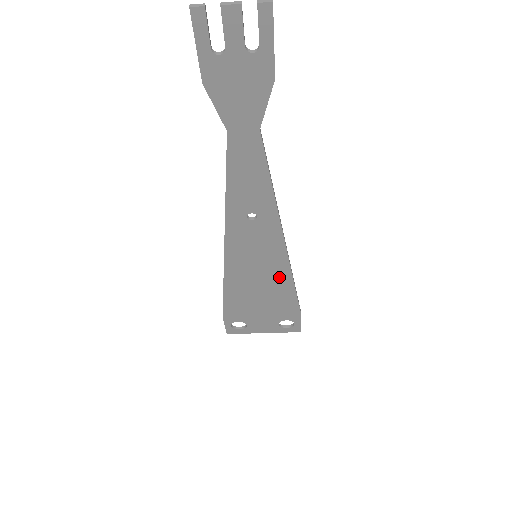
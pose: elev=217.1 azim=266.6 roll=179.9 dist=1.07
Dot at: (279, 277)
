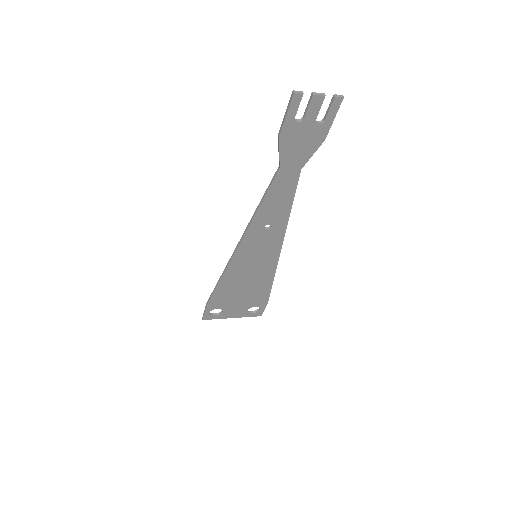
Dot at: (266, 272)
